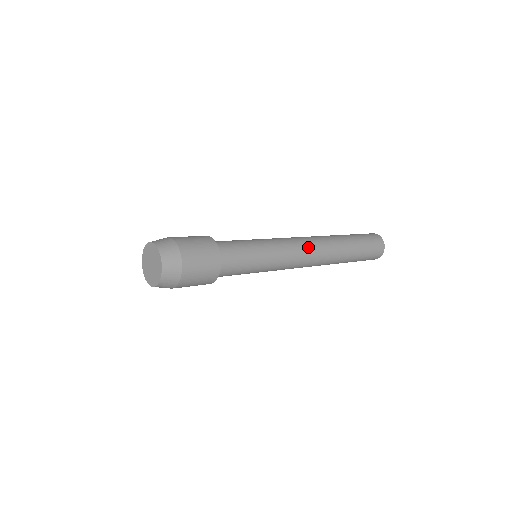
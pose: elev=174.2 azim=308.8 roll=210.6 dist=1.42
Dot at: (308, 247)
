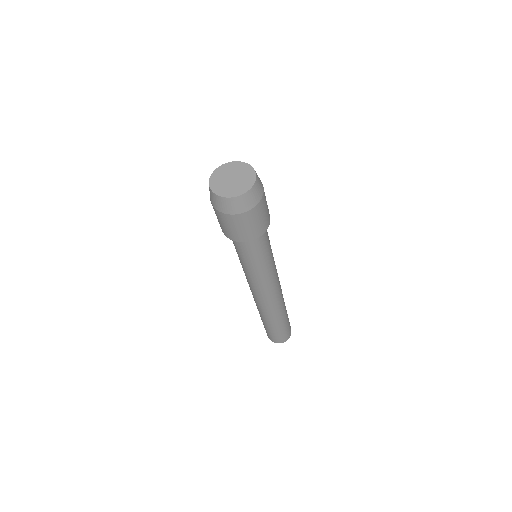
Dot at: occluded
